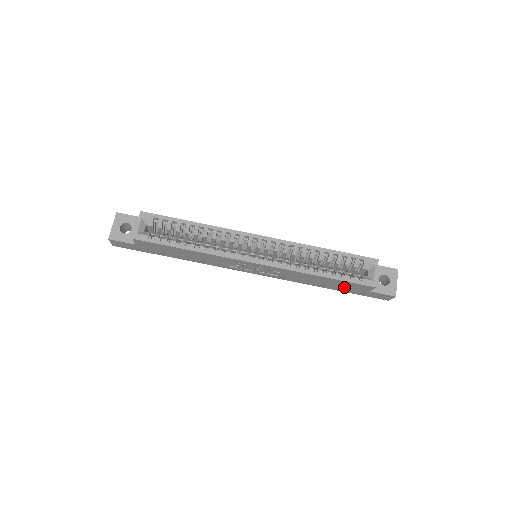
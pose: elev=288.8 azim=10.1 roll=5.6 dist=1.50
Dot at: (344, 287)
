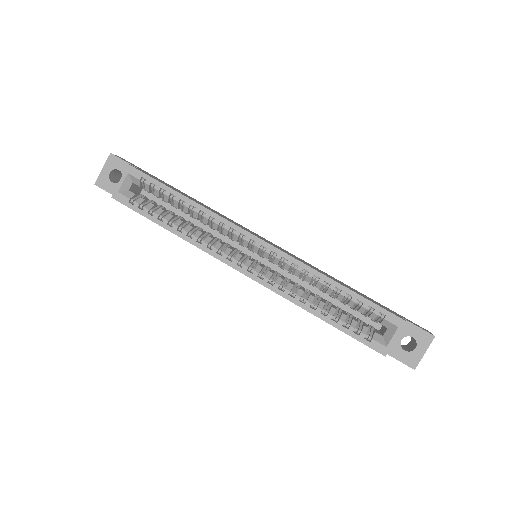
Dot at: occluded
